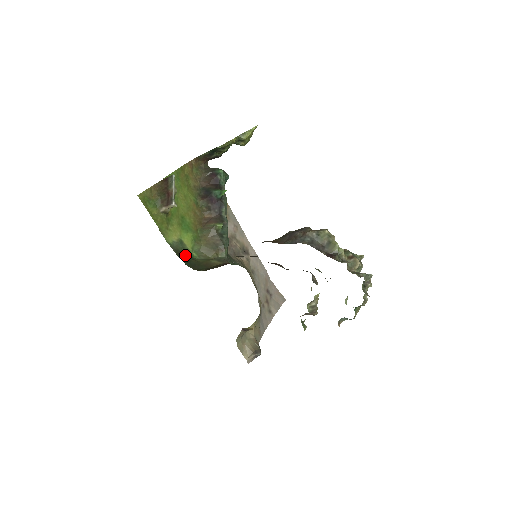
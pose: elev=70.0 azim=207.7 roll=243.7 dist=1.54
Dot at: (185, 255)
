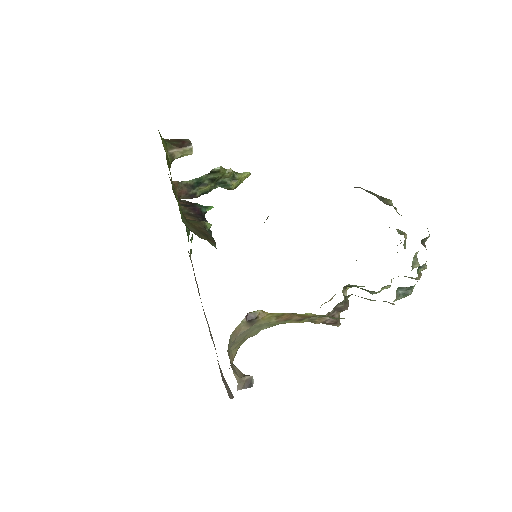
Dot at: occluded
